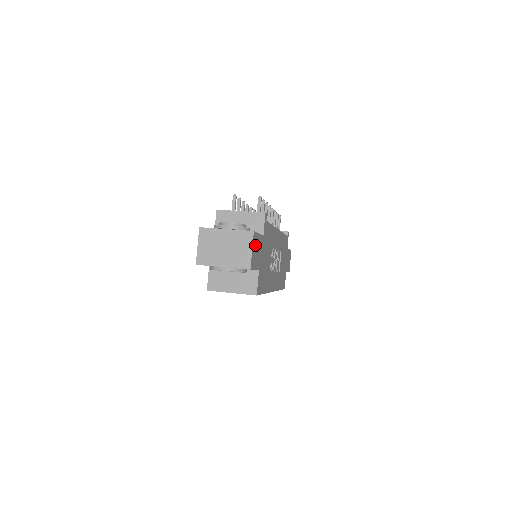
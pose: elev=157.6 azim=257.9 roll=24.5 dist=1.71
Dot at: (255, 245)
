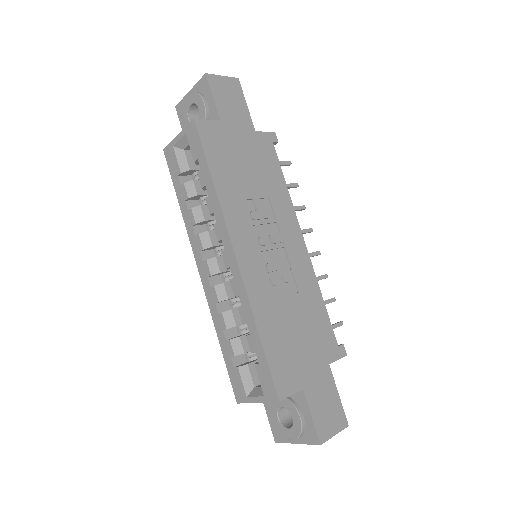
Dot at: (232, 91)
